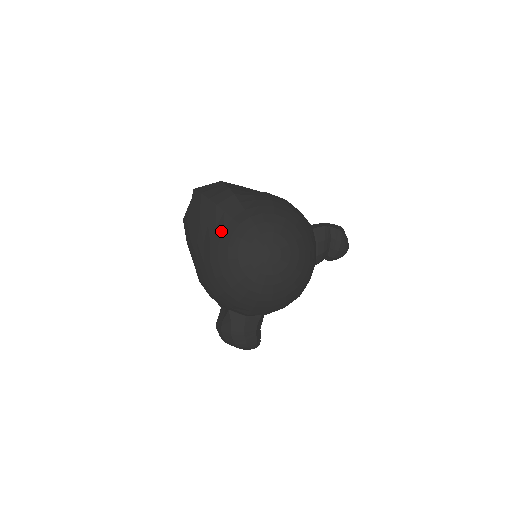
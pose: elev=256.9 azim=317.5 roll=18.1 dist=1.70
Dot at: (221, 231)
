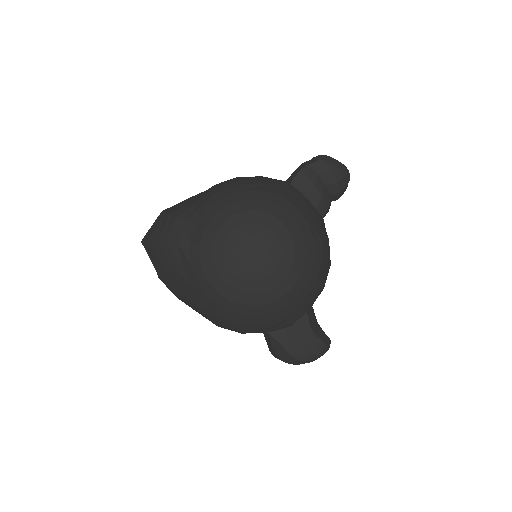
Dot at: (189, 266)
